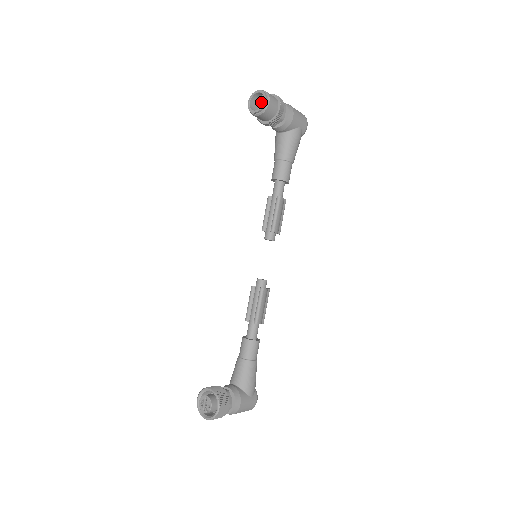
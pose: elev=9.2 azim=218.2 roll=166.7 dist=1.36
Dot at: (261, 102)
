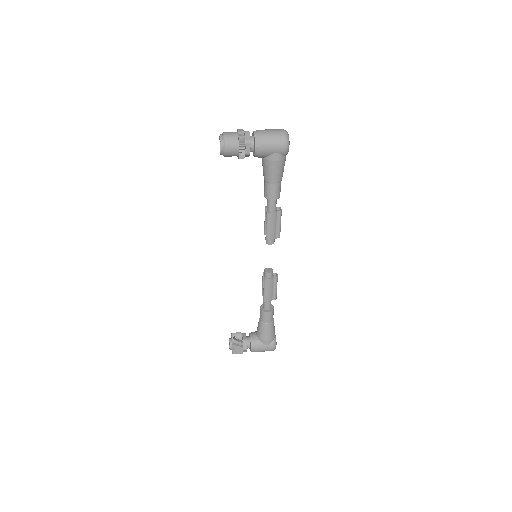
Dot at: occluded
